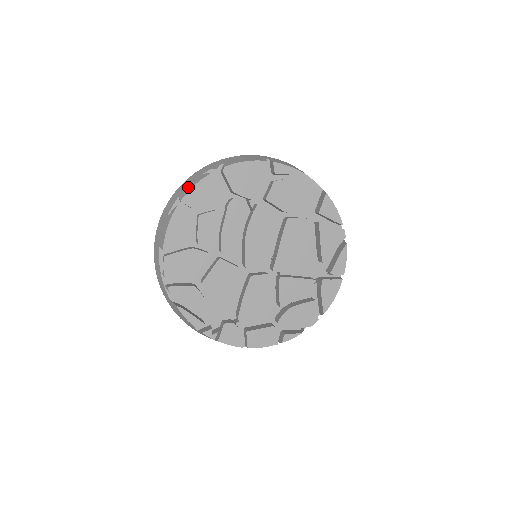
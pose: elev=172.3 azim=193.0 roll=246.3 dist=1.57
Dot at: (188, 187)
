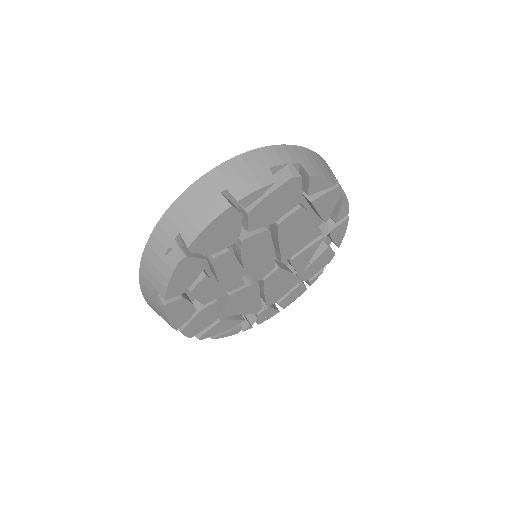
Dot at: (160, 280)
